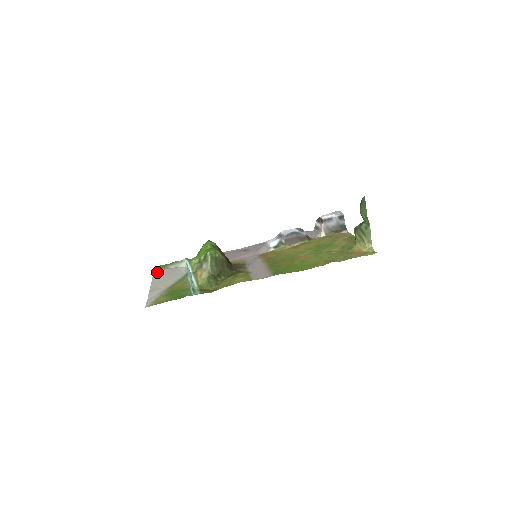
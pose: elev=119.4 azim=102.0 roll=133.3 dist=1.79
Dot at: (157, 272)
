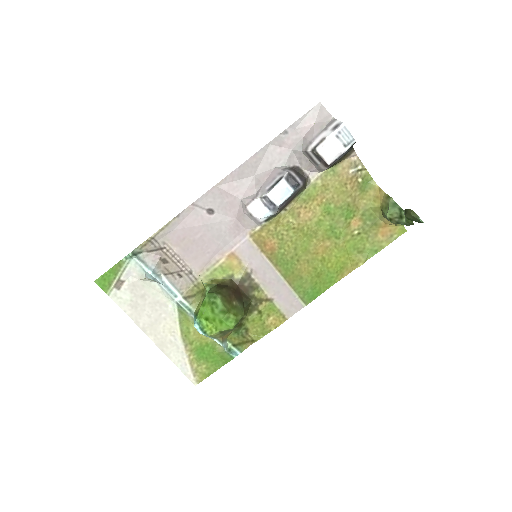
Dot at: (117, 297)
